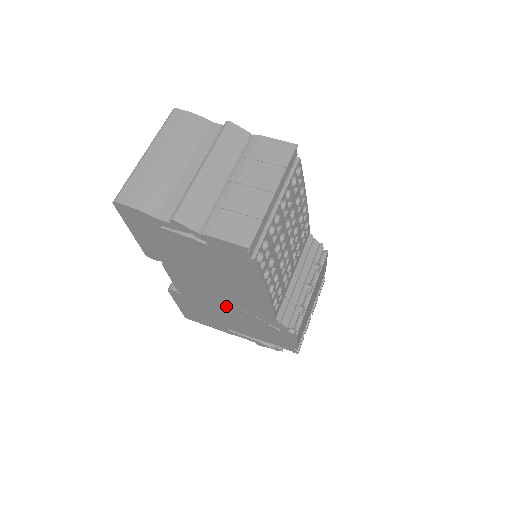
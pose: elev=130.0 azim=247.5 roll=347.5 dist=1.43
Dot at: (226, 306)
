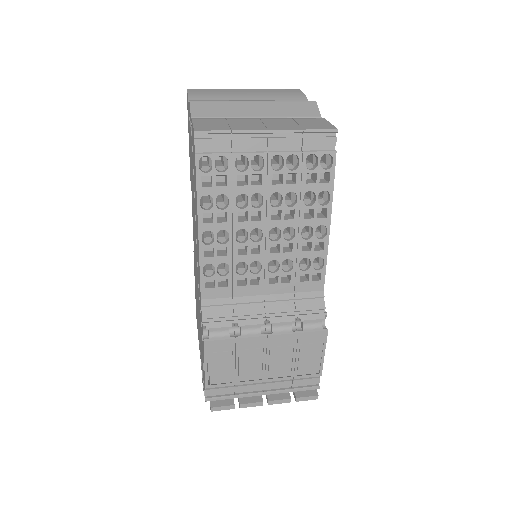
Dot at: occluded
